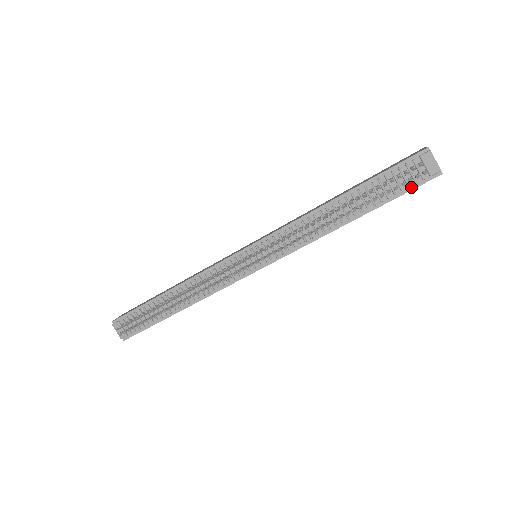
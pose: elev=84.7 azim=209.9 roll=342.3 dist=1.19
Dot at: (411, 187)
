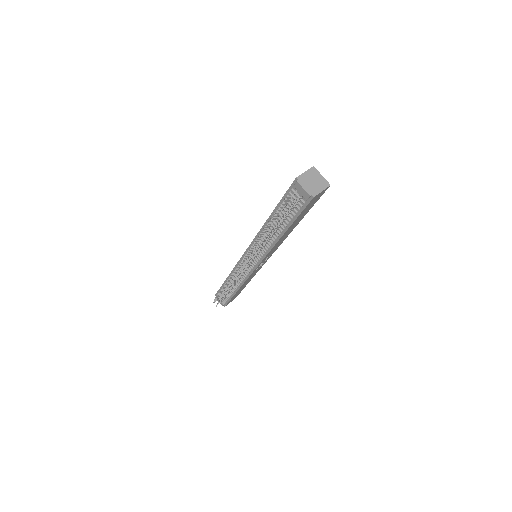
Dot at: (301, 209)
